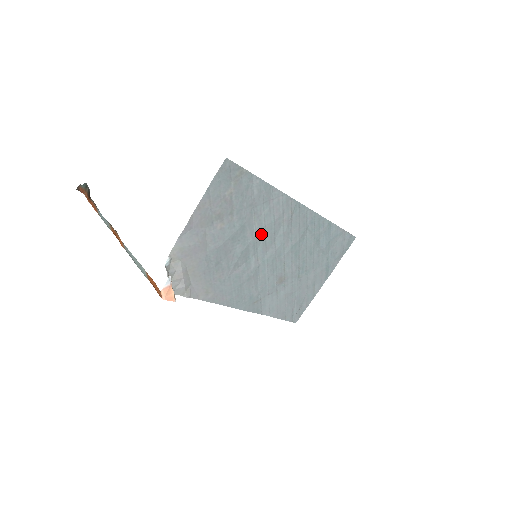
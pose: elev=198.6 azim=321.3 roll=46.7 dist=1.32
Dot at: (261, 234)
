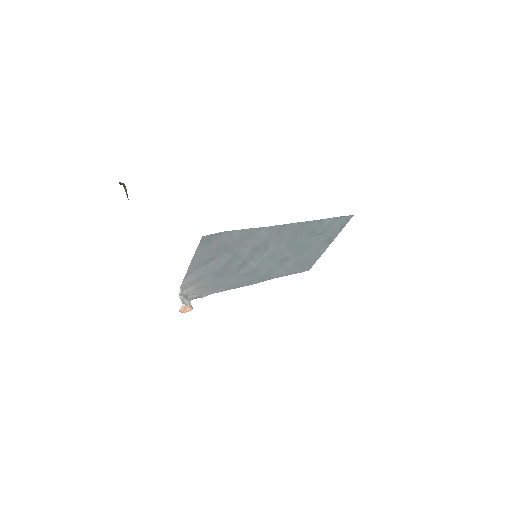
Dot at: (253, 250)
